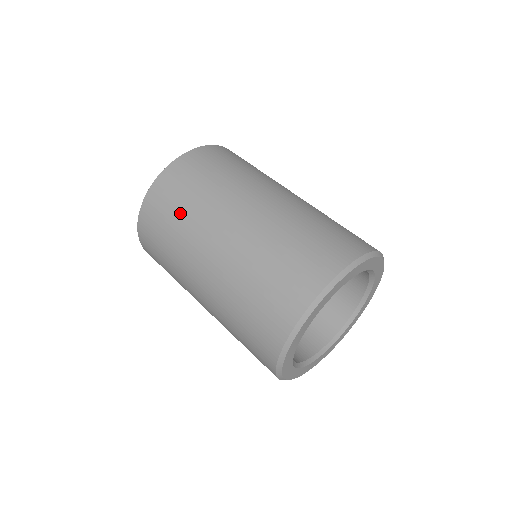
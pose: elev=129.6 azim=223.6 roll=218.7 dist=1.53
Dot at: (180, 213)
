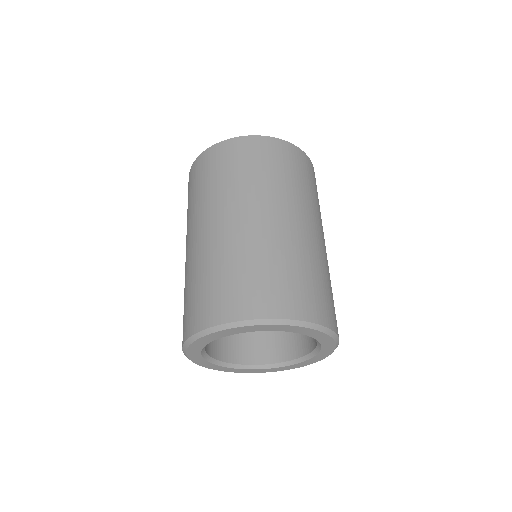
Dot at: (188, 206)
